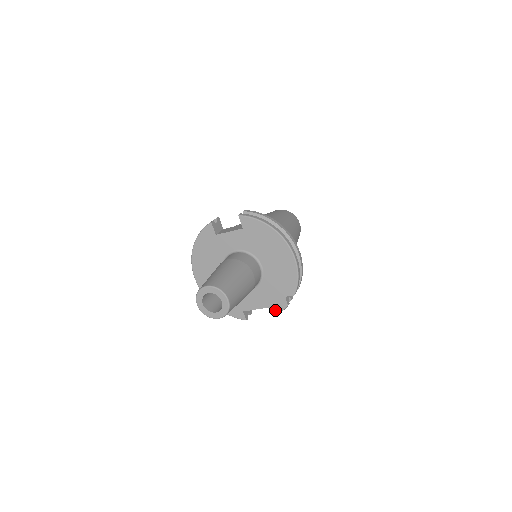
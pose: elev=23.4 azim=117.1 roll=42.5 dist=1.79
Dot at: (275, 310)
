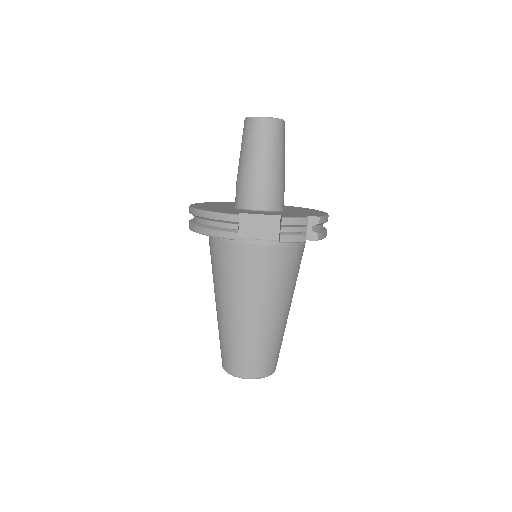
Dot at: (288, 216)
